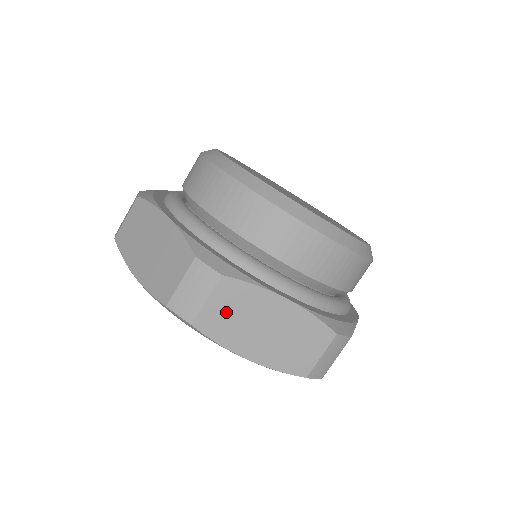
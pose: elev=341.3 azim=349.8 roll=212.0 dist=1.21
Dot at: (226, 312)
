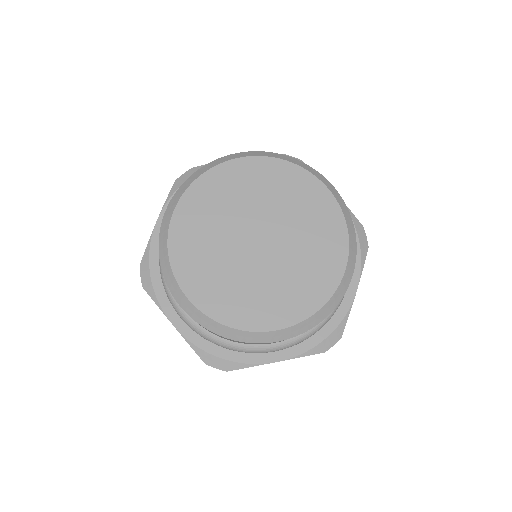
Dot at: occluded
